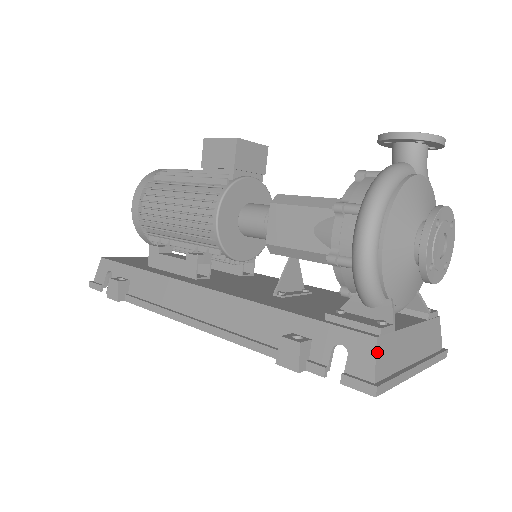
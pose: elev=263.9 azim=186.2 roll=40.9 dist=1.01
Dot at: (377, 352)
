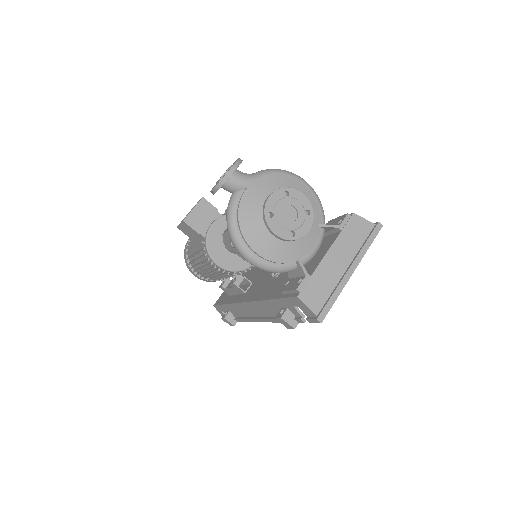
Dot at: (305, 302)
